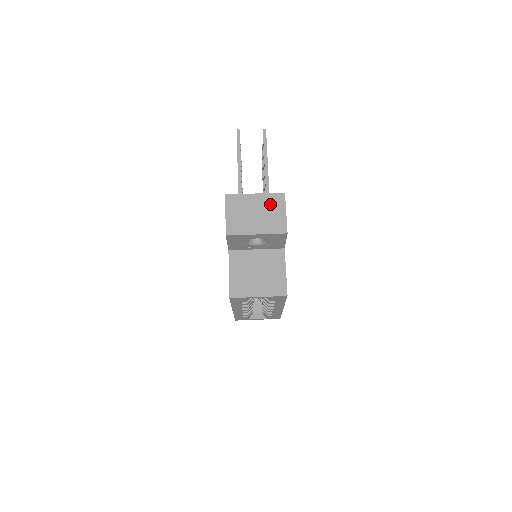
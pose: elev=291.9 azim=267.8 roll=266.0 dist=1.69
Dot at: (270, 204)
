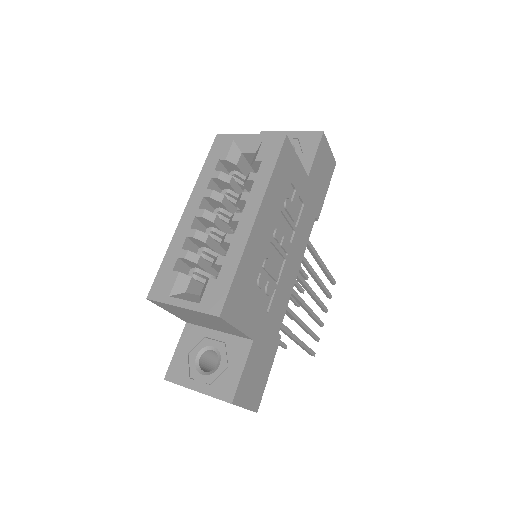
Dot at: occluded
